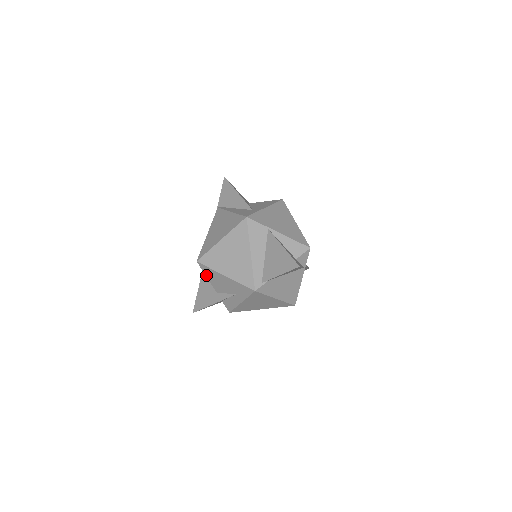
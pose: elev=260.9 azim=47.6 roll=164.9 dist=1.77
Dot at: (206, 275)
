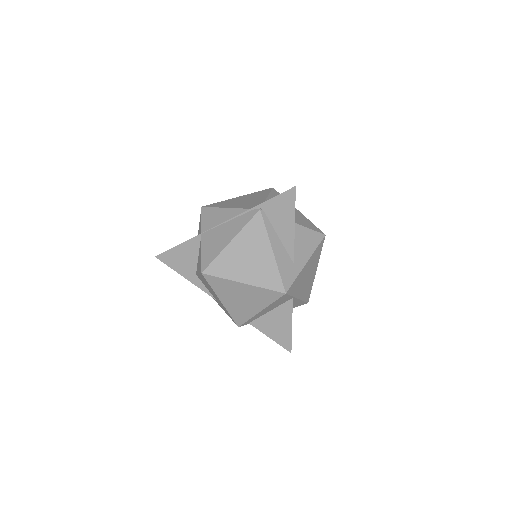
Dot at: (200, 275)
